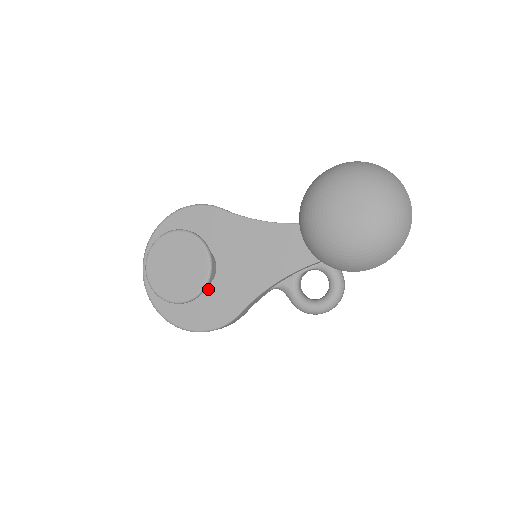
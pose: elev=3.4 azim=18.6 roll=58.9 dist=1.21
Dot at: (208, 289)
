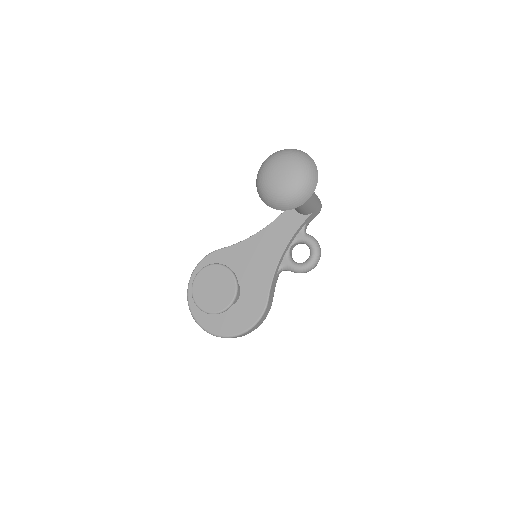
Dot at: (241, 298)
